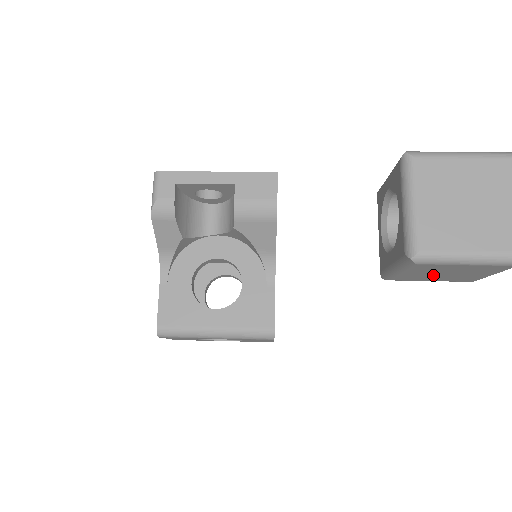
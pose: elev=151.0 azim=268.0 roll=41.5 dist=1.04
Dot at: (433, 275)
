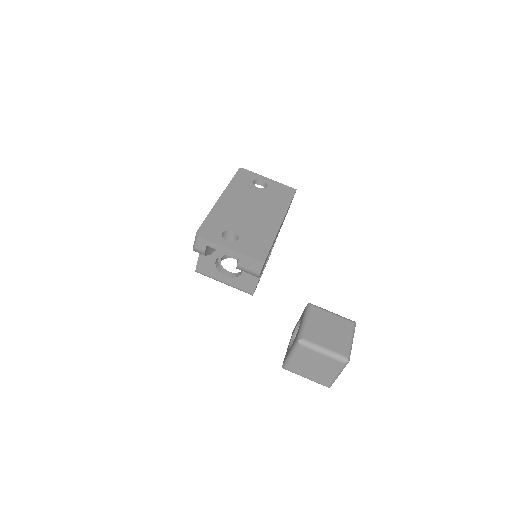
Dot at: occluded
